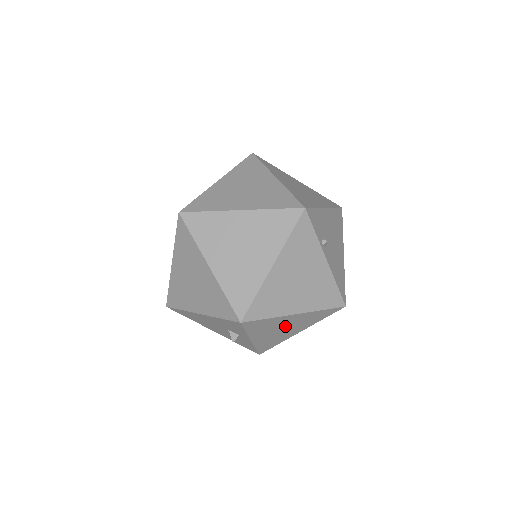
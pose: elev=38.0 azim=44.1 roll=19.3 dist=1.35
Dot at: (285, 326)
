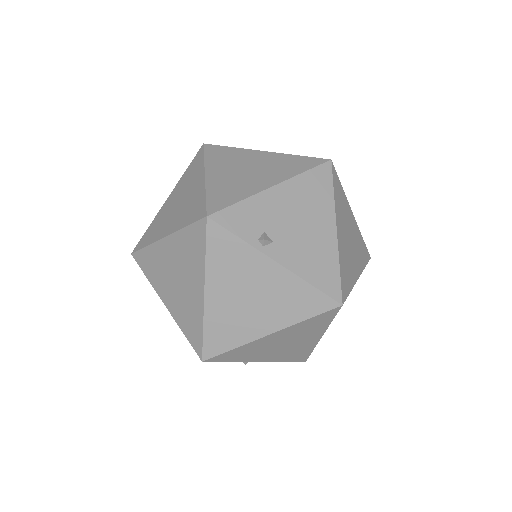
Dot at: (281, 343)
